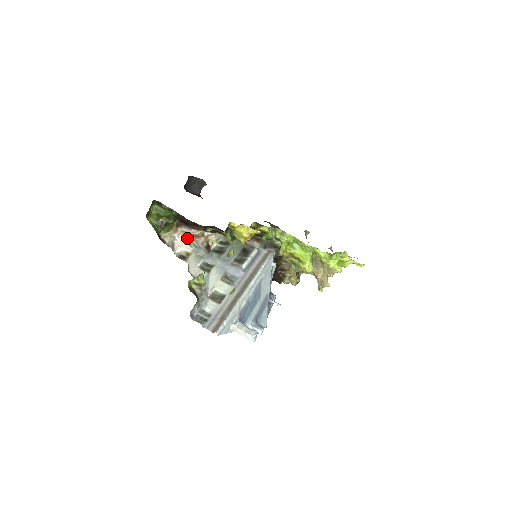
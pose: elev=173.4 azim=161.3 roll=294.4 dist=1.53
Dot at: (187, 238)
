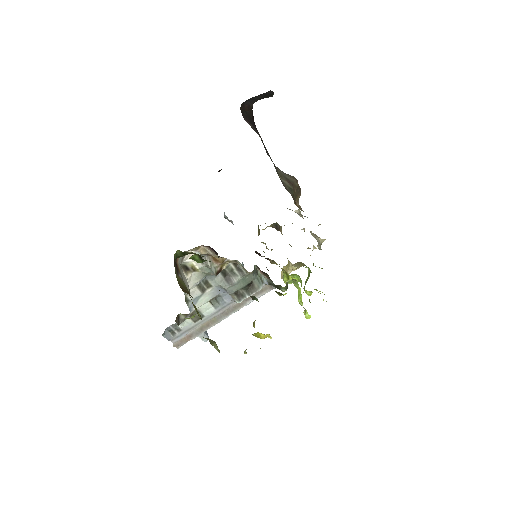
Dot at: (204, 255)
